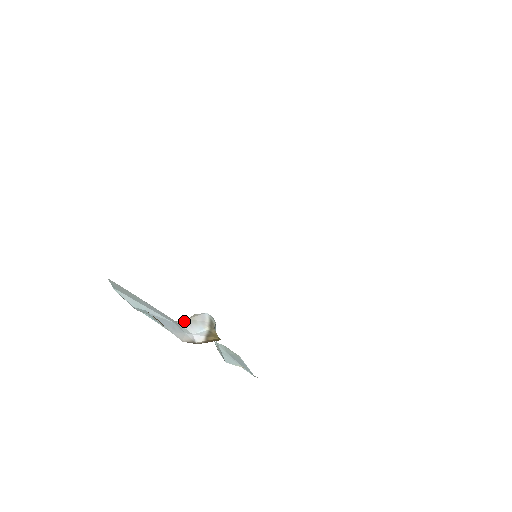
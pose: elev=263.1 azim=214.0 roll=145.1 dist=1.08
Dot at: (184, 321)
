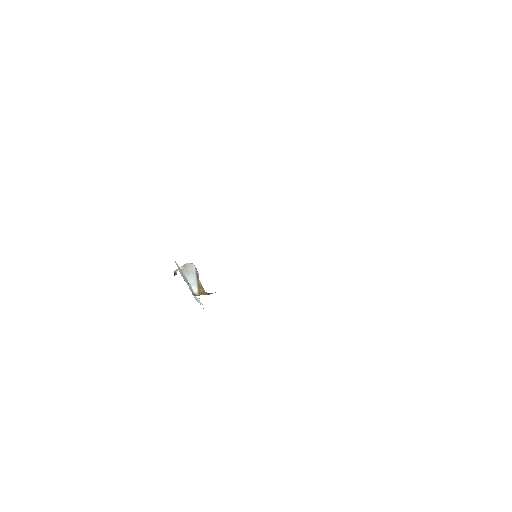
Dot at: (184, 271)
